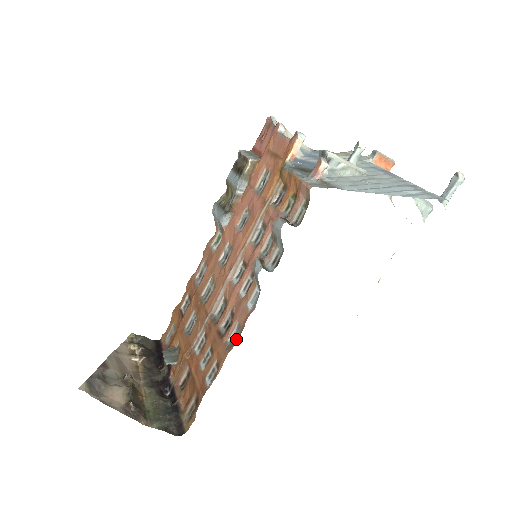
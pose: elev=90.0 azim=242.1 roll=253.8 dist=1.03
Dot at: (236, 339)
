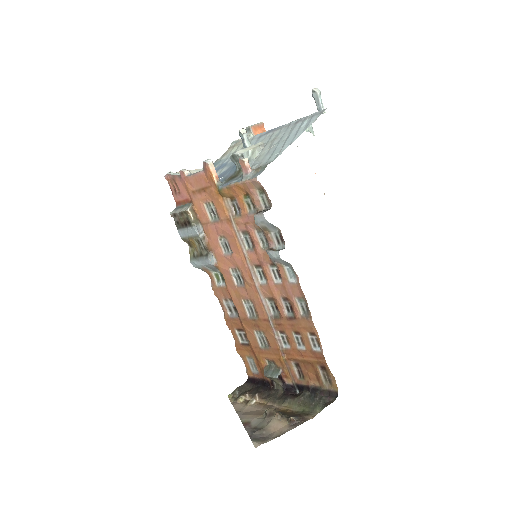
Dot at: (306, 307)
